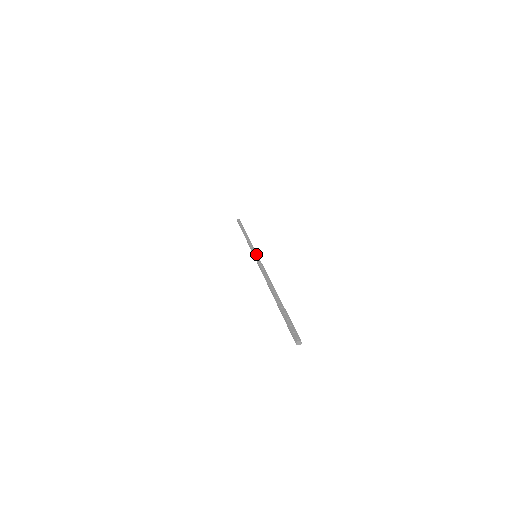
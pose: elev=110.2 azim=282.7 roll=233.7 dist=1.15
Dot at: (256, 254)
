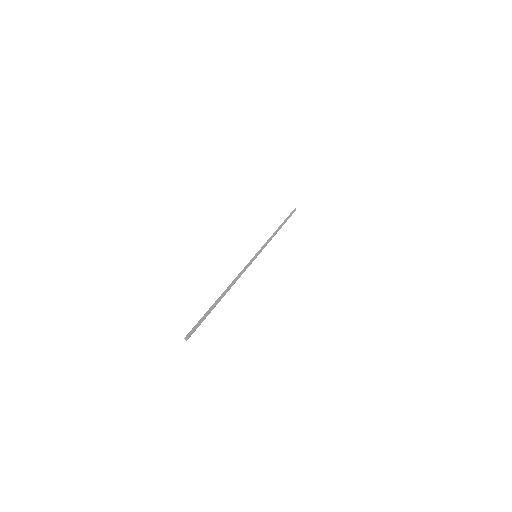
Dot at: (257, 255)
